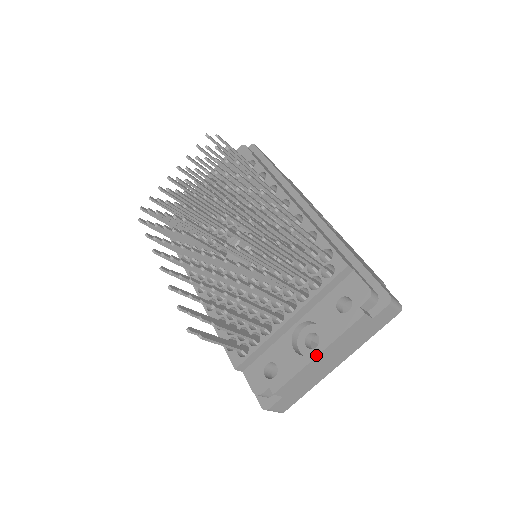
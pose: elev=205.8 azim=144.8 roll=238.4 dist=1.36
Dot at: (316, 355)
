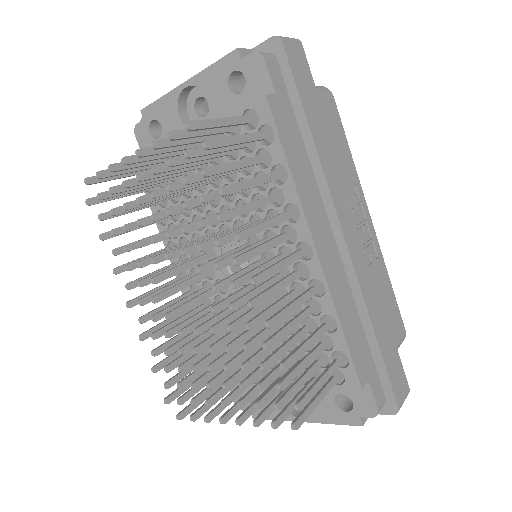
Dot at: occluded
